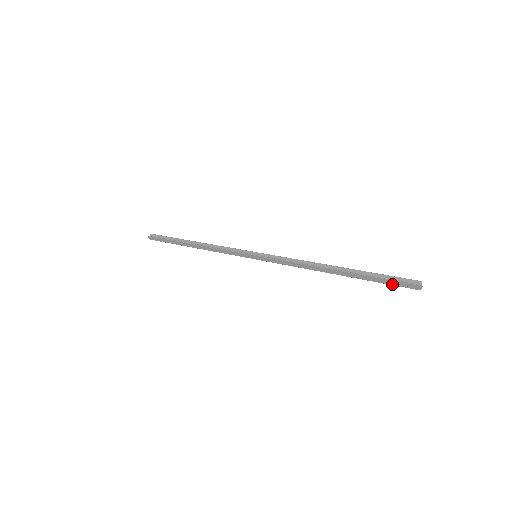
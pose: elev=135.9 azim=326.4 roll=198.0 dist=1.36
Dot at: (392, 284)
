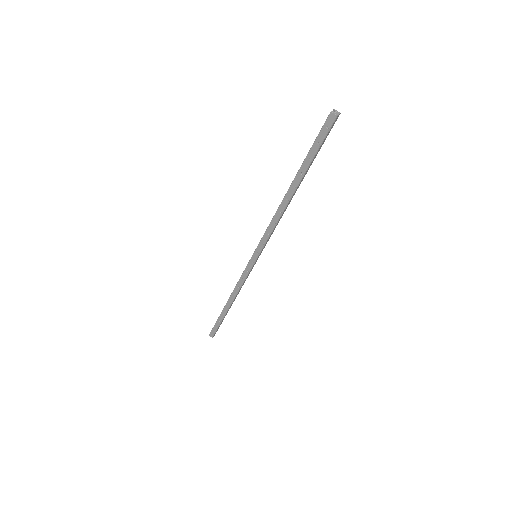
Dot at: (321, 141)
